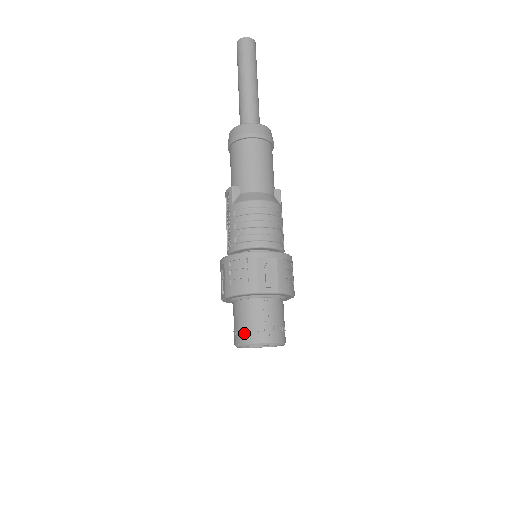
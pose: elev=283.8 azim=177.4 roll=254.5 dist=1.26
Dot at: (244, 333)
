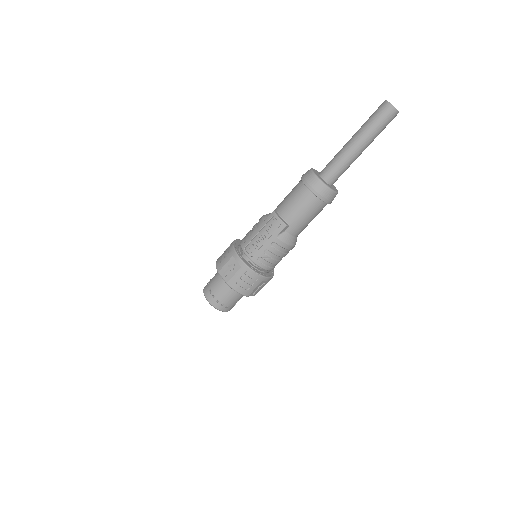
Dot at: (220, 303)
